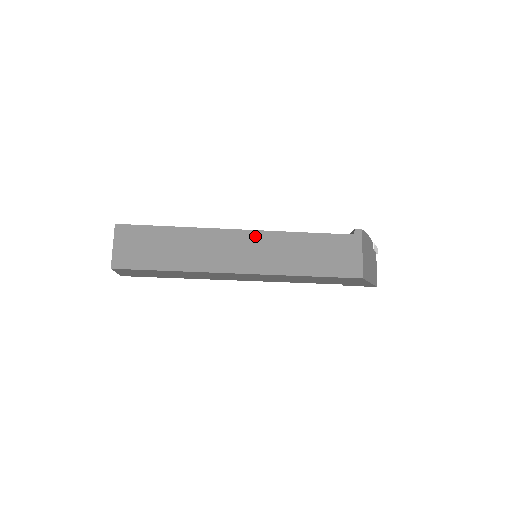
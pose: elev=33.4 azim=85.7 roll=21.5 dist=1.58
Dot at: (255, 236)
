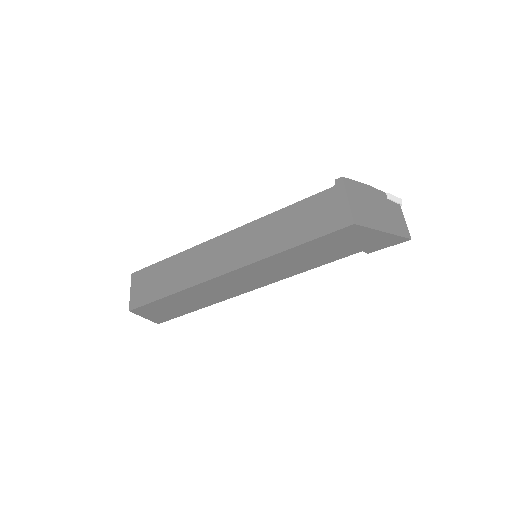
Dot at: (238, 233)
